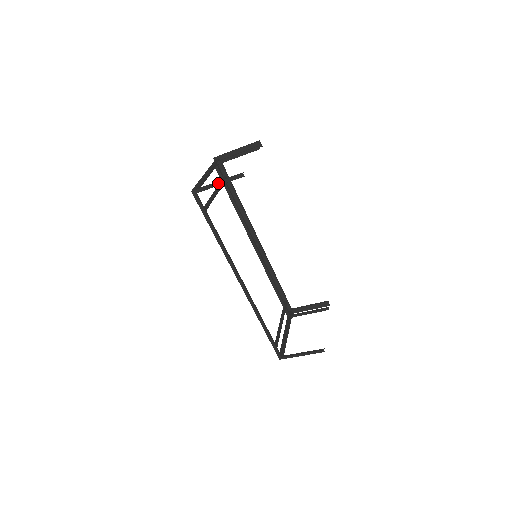
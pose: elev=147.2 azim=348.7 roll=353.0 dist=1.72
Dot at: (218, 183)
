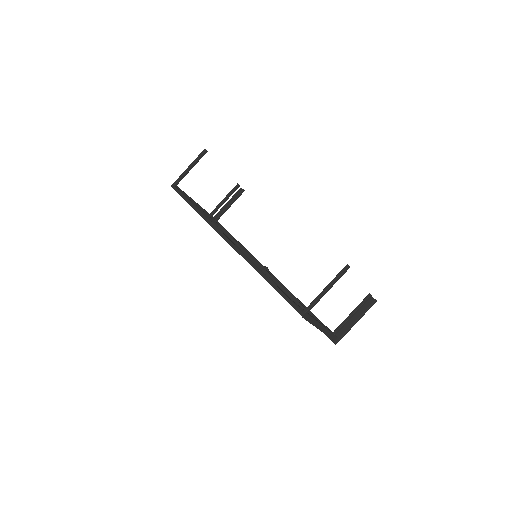
Dot at: (189, 167)
